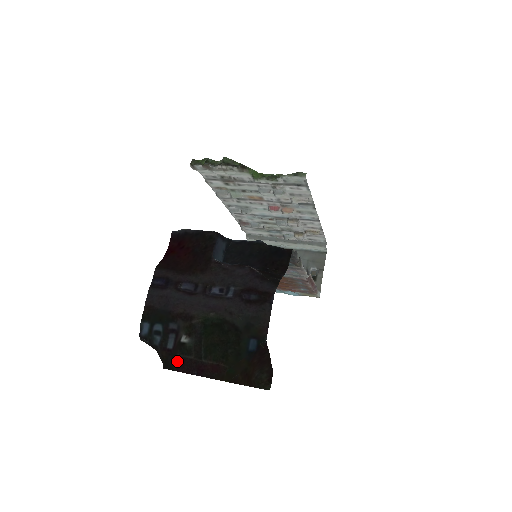
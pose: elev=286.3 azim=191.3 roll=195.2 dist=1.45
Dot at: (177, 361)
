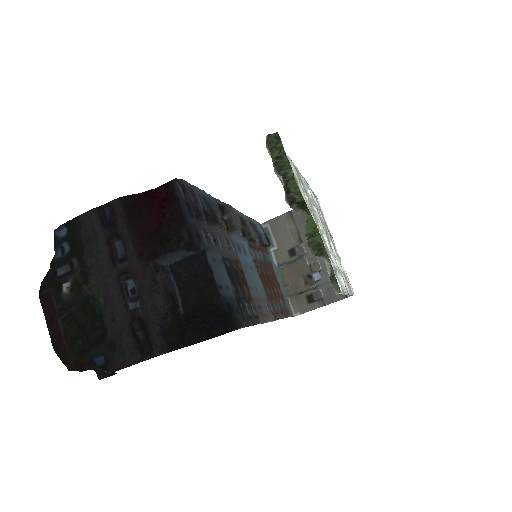
Dot at: (46, 292)
